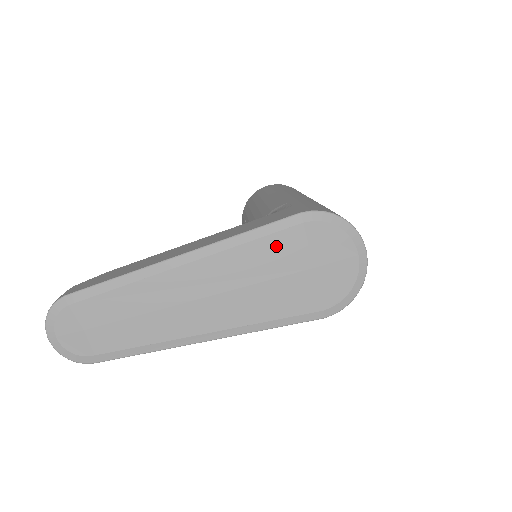
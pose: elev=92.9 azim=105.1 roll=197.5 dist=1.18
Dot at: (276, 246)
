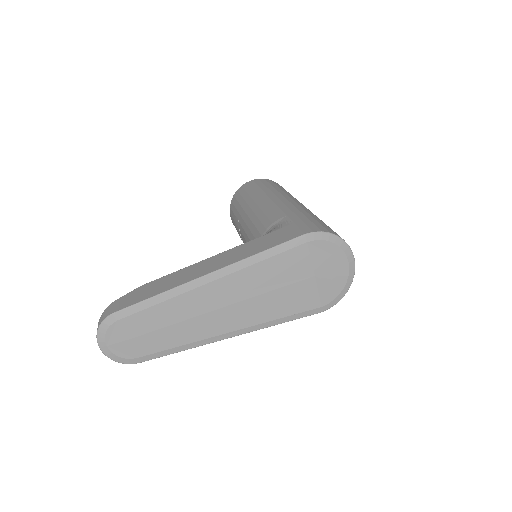
Dot at: (286, 262)
